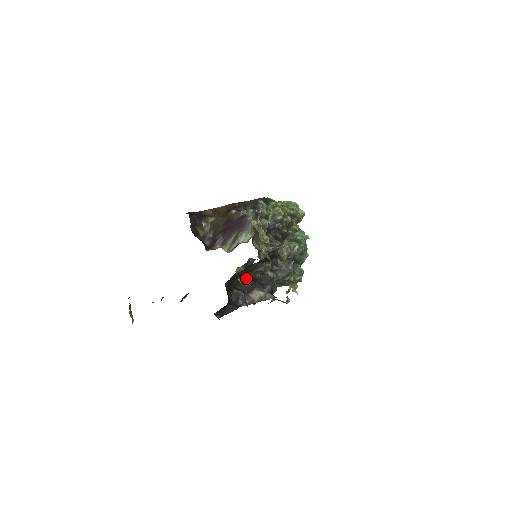
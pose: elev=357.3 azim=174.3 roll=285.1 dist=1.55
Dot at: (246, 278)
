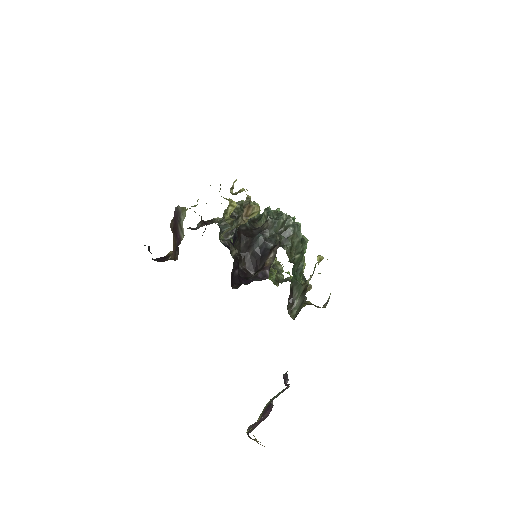
Dot at: (225, 243)
